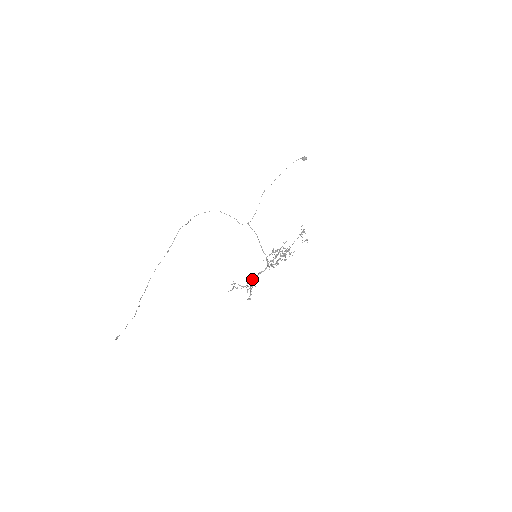
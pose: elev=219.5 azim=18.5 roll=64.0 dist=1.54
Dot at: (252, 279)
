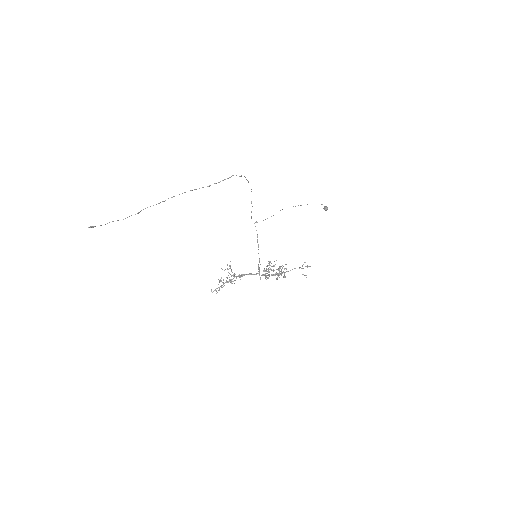
Dot at: (241, 274)
